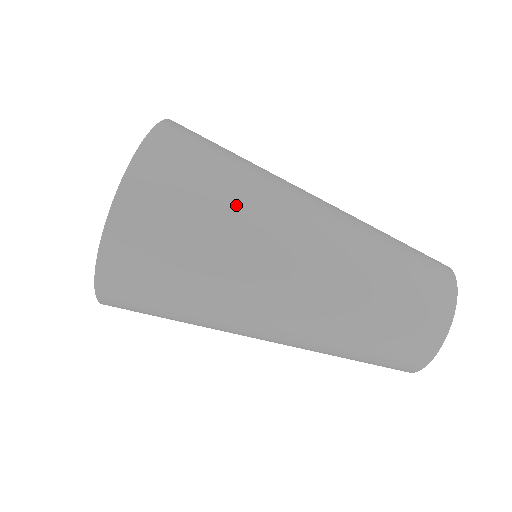
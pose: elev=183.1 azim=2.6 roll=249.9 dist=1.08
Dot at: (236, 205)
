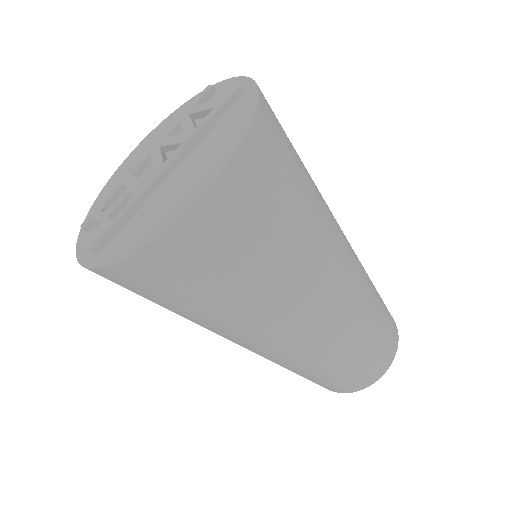
Dot at: (303, 238)
